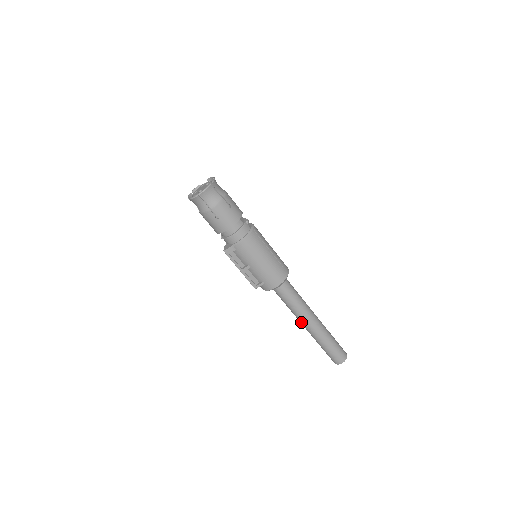
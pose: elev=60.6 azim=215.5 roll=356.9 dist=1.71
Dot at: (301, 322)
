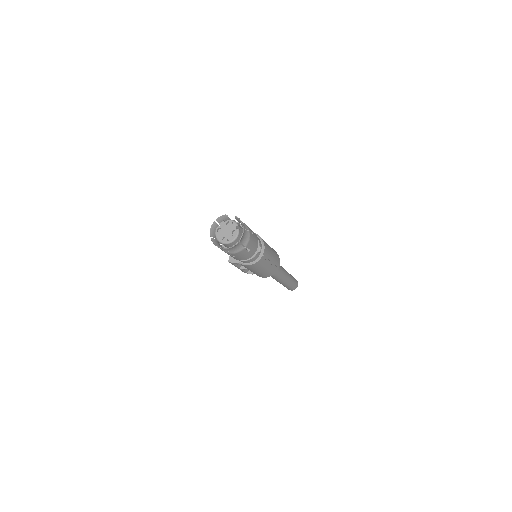
Dot at: occluded
